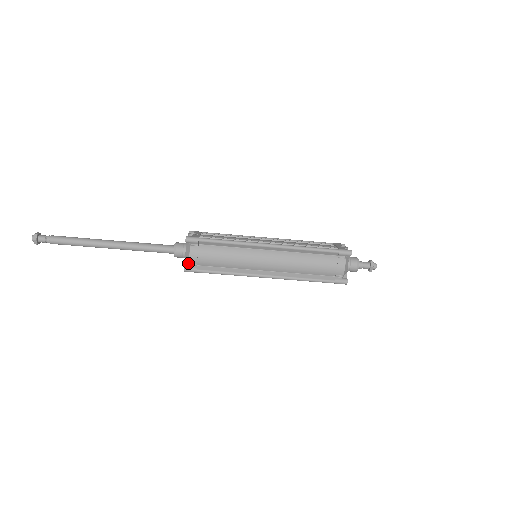
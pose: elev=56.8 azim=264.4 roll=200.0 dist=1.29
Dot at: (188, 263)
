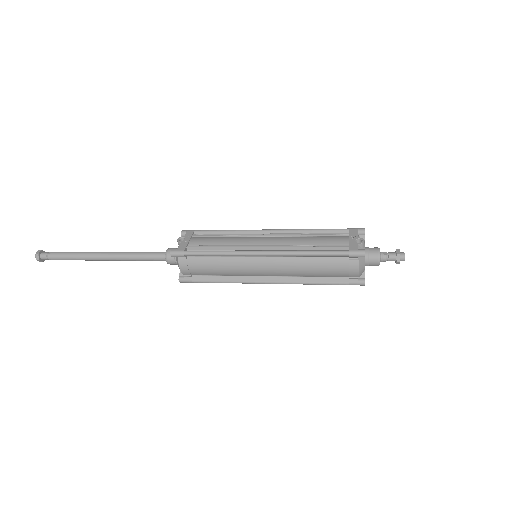
Dot at: (182, 274)
